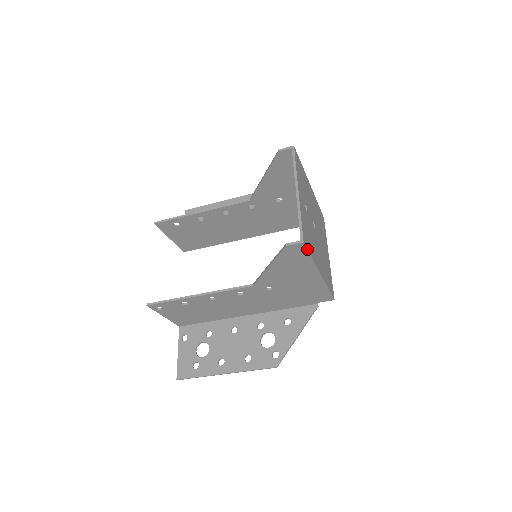
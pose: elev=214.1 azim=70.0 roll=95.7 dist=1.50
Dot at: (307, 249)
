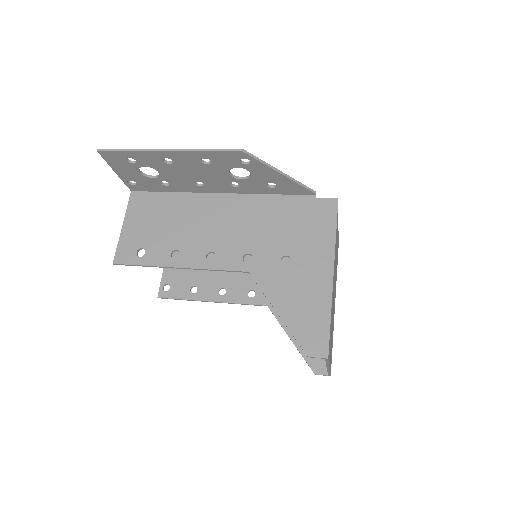
Dot at: (331, 362)
